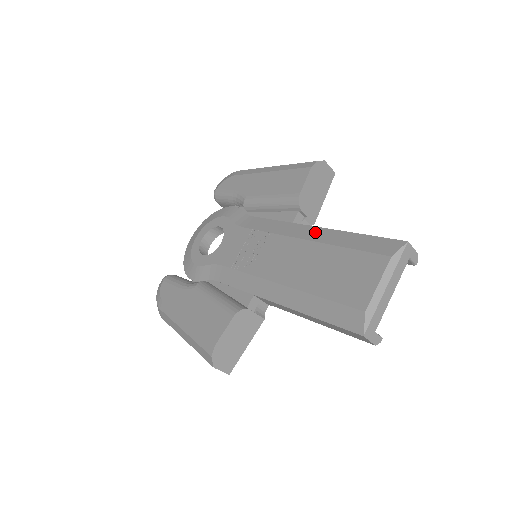
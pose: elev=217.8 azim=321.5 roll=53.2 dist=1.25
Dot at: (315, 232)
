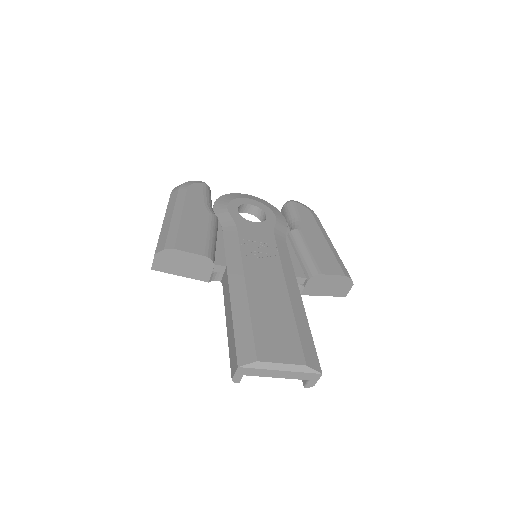
Dot at: (297, 298)
